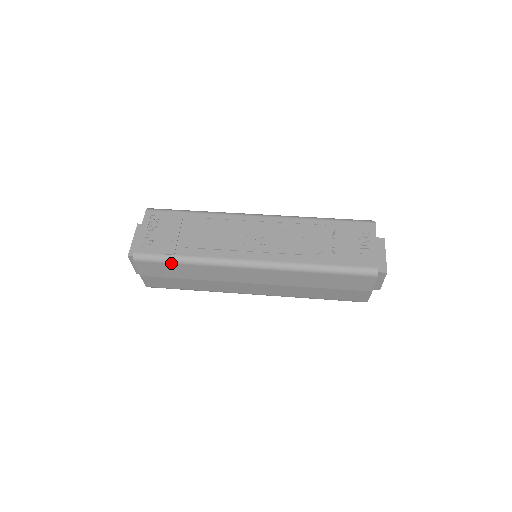
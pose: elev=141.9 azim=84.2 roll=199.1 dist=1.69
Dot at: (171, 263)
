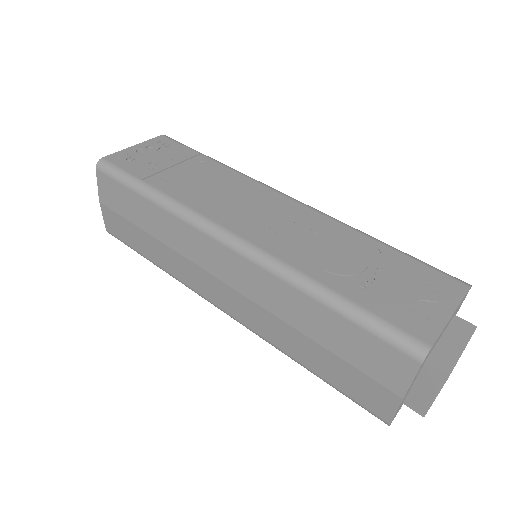
Dot at: (132, 189)
